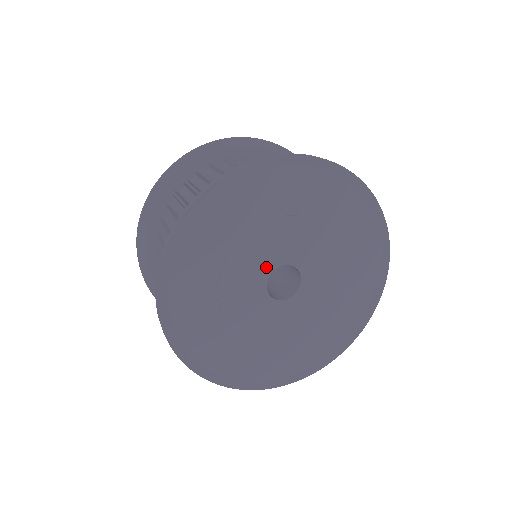
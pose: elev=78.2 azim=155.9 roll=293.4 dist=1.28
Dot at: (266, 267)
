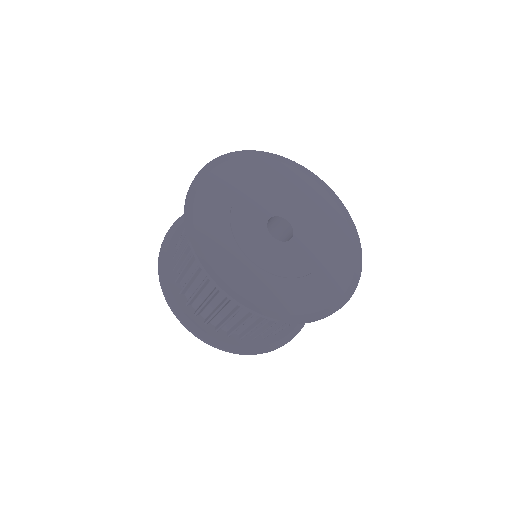
Dot at: (269, 211)
